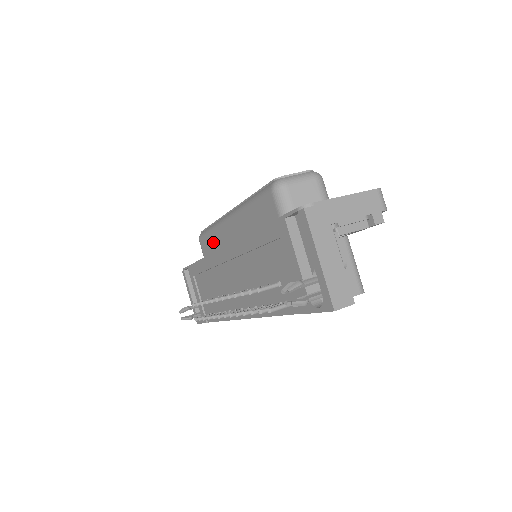
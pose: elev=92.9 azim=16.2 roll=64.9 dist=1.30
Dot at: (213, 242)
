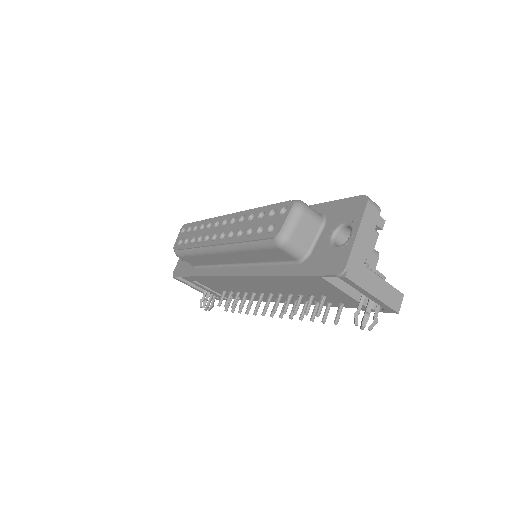
Dot at: (203, 261)
